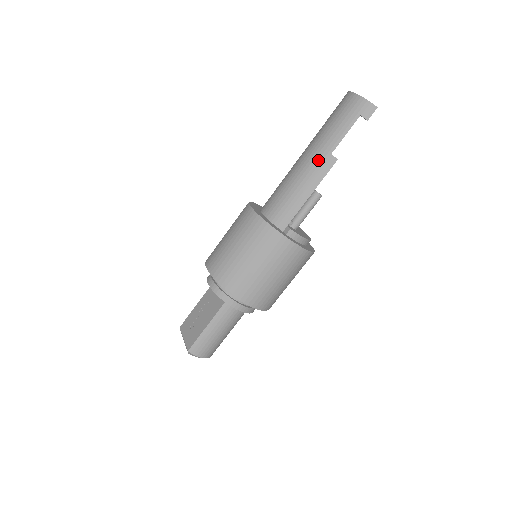
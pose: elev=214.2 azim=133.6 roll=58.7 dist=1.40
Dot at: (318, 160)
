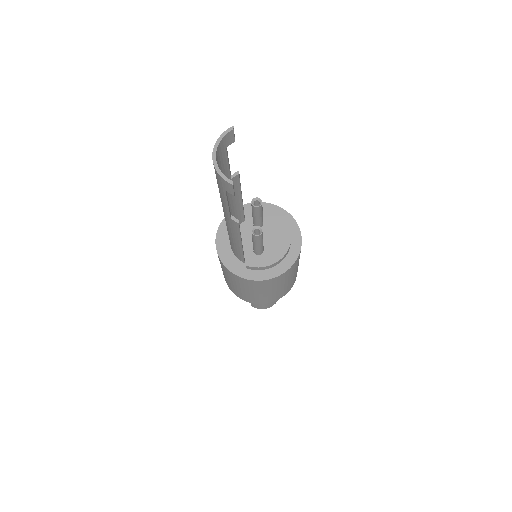
Dot at: (227, 219)
